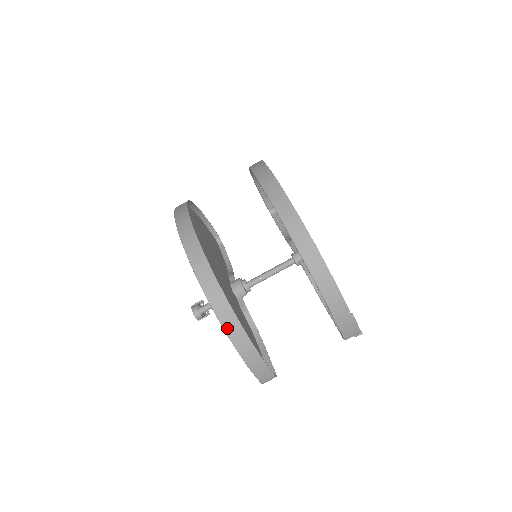
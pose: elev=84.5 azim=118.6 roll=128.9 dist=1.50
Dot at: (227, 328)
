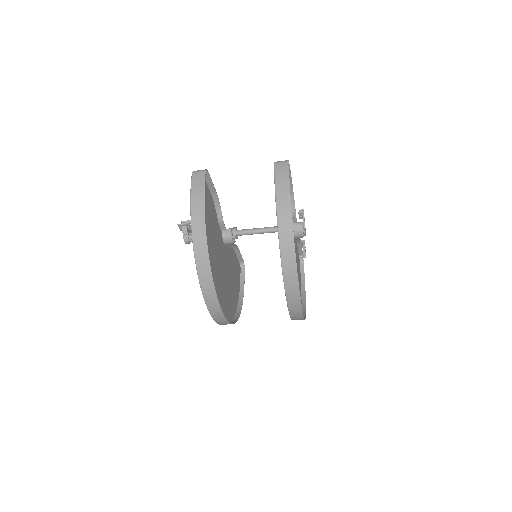
Dot at: occluded
